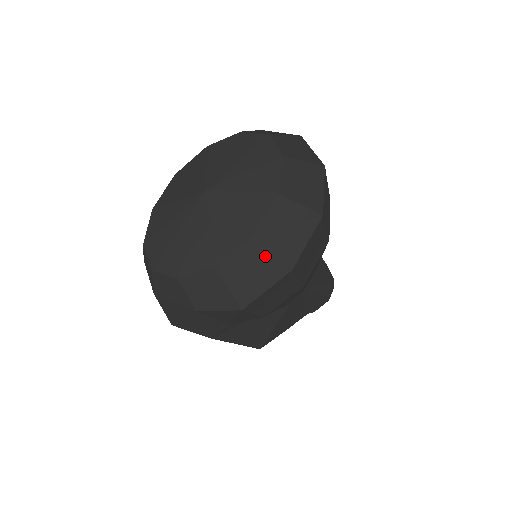
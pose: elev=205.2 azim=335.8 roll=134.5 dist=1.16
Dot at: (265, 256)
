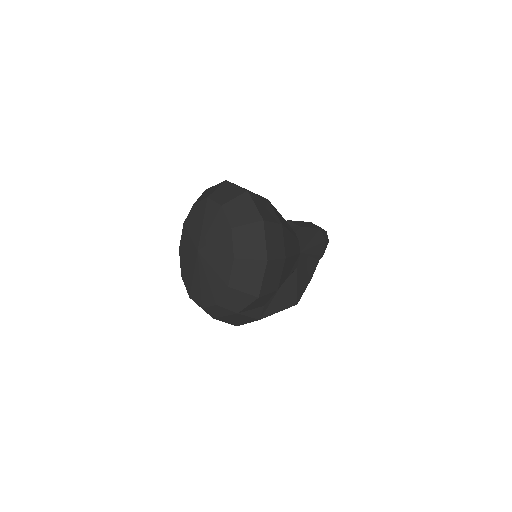
Dot at: (248, 264)
